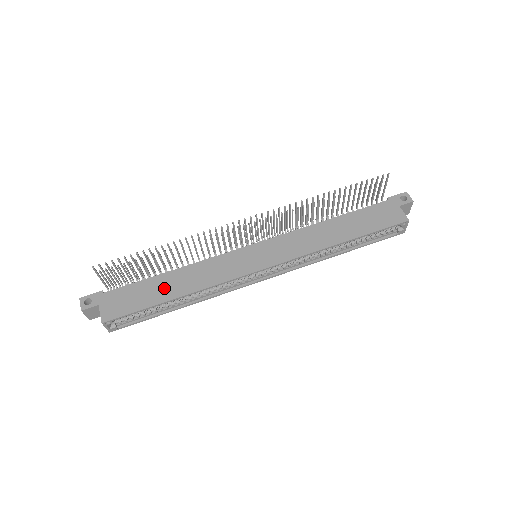
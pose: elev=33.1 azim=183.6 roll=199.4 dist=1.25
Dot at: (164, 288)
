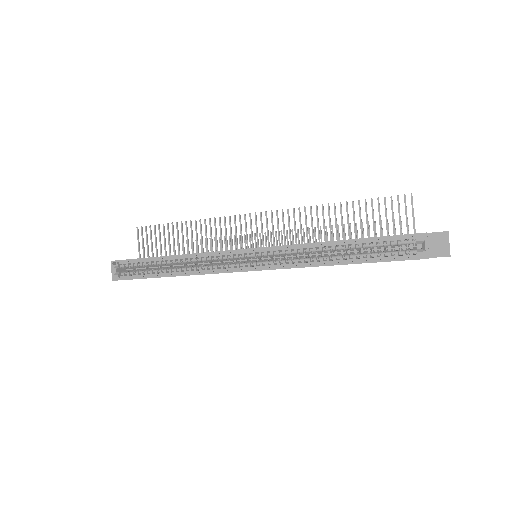
Dot at: occluded
